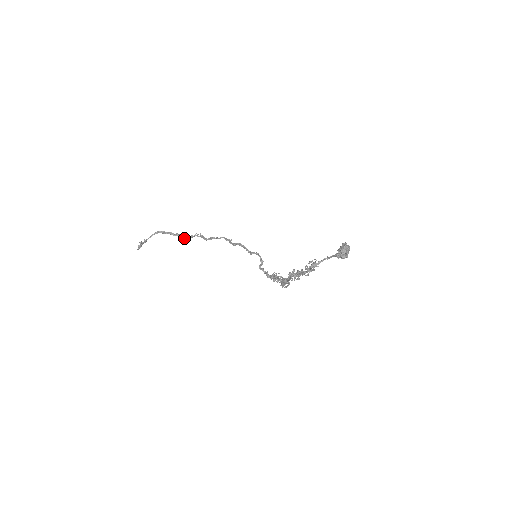
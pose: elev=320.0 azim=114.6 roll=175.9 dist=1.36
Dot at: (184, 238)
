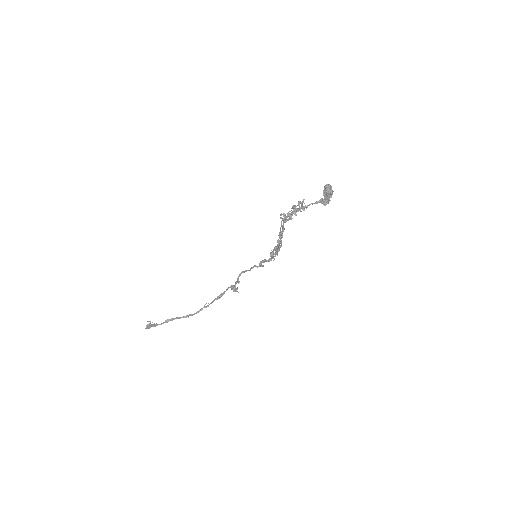
Dot at: occluded
